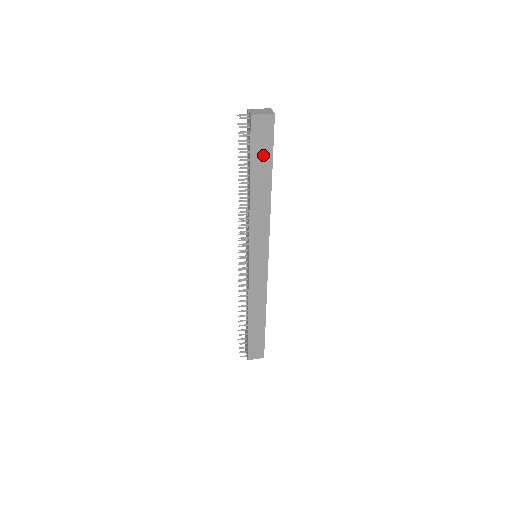
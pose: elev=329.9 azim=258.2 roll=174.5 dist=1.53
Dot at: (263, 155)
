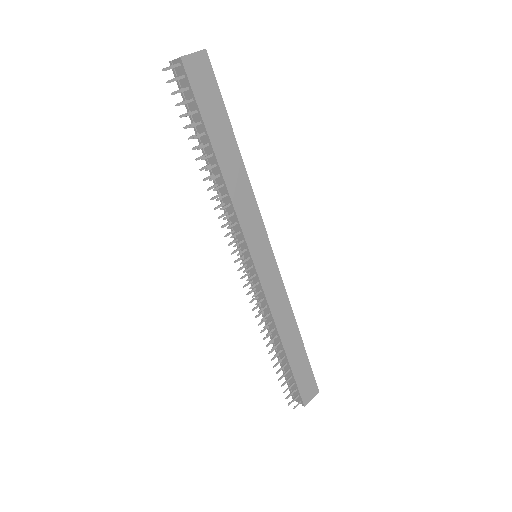
Dot at: (214, 109)
